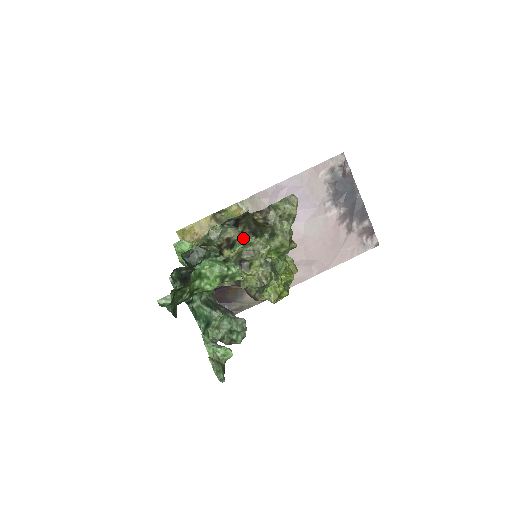
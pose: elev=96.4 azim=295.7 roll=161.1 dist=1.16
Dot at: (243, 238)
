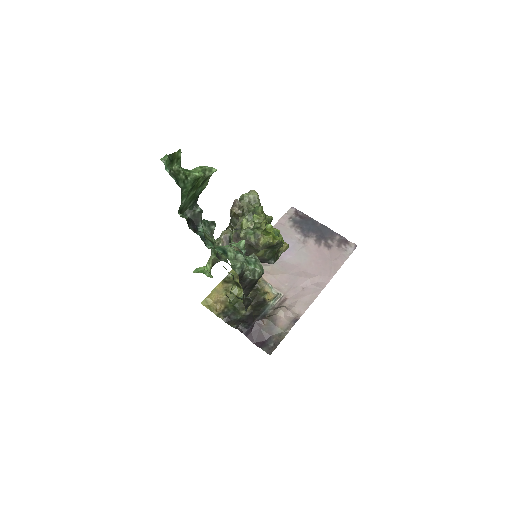
Dot at: occluded
